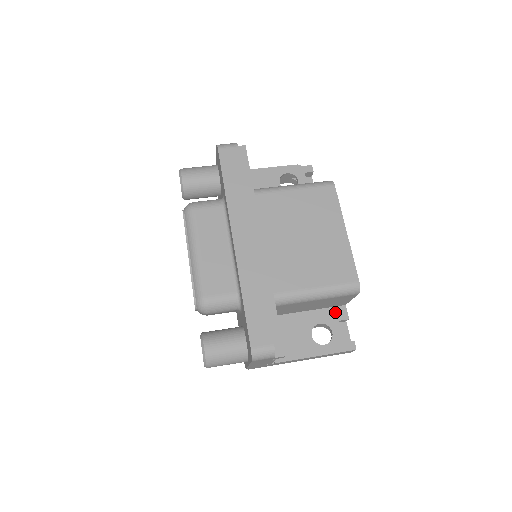
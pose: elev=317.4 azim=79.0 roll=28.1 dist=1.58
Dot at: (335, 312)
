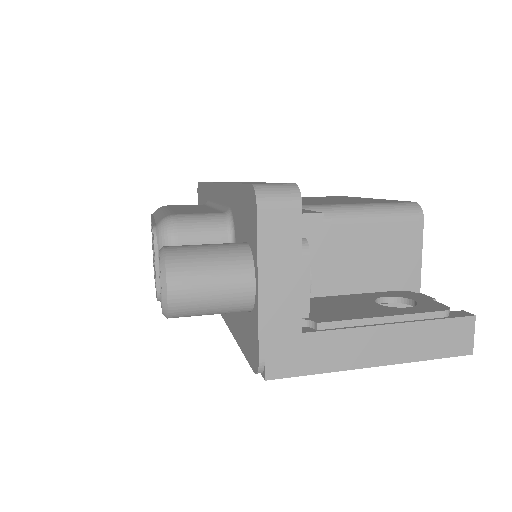
Dot at: occluded
